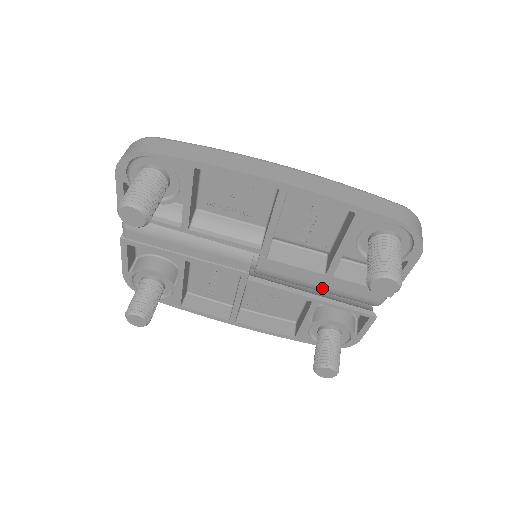
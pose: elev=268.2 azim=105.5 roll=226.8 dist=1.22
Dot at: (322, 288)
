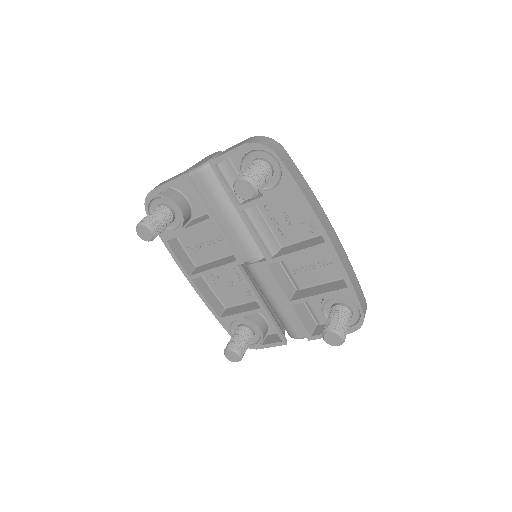
Dot at: (276, 306)
